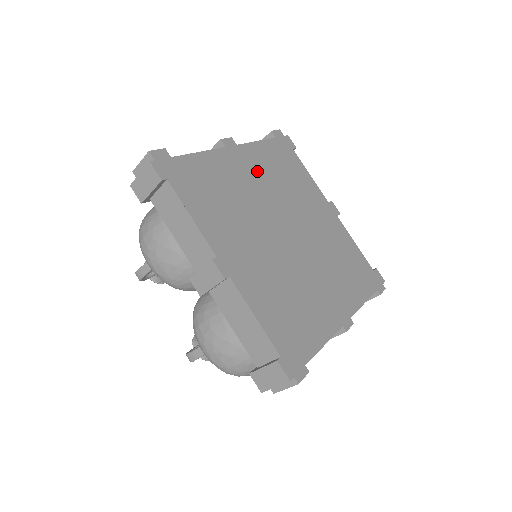
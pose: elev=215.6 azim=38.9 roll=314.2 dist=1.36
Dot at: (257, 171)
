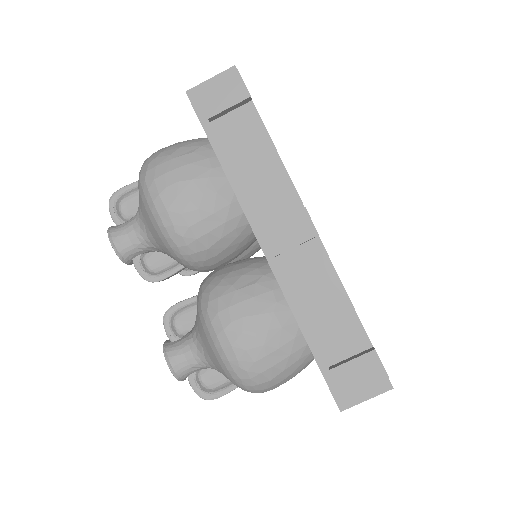
Dot at: occluded
